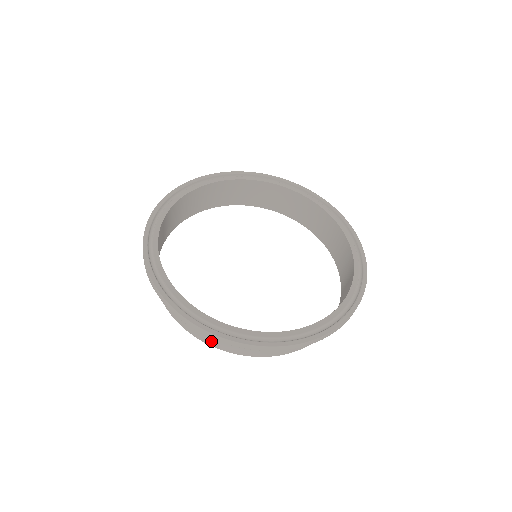
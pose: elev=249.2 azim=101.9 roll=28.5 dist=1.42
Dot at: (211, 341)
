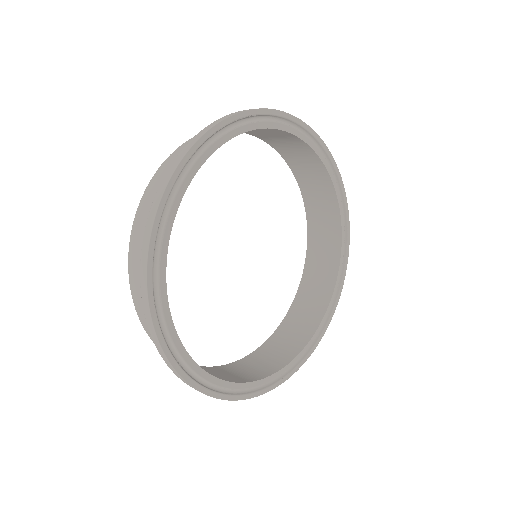
Dot at: occluded
